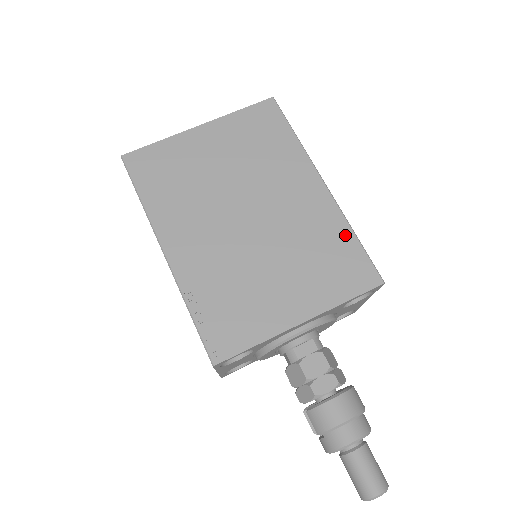
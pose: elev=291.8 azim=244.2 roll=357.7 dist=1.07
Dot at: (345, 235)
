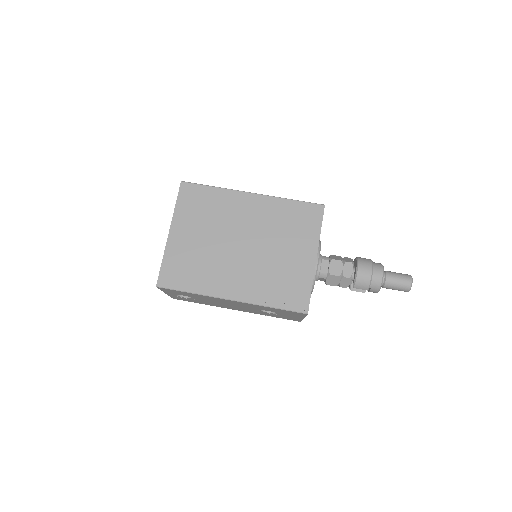
Dot at: (288, 205)
